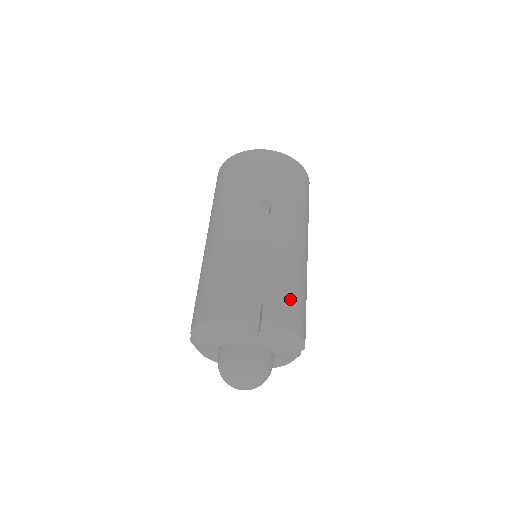
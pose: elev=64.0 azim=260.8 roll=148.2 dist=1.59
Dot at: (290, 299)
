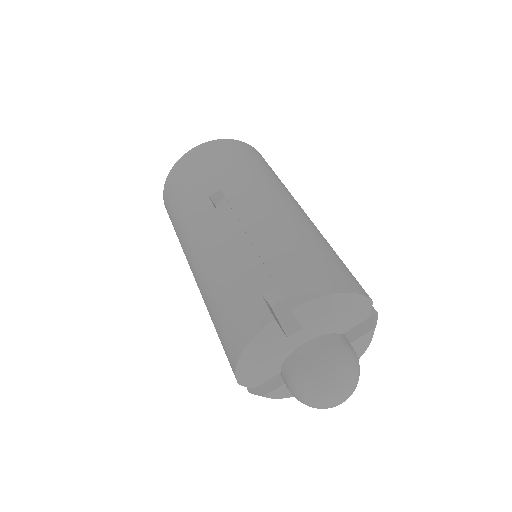
Dot at: (308, 262)
